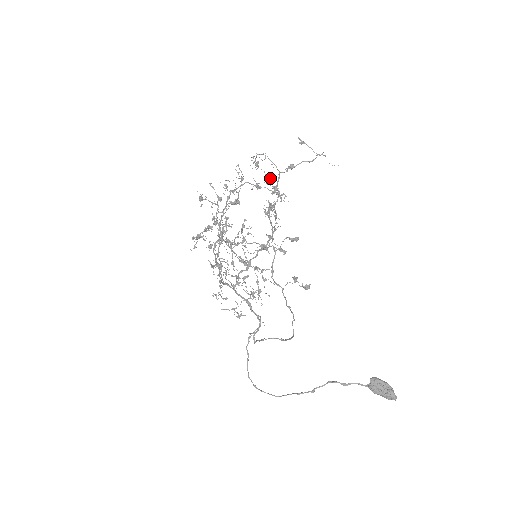
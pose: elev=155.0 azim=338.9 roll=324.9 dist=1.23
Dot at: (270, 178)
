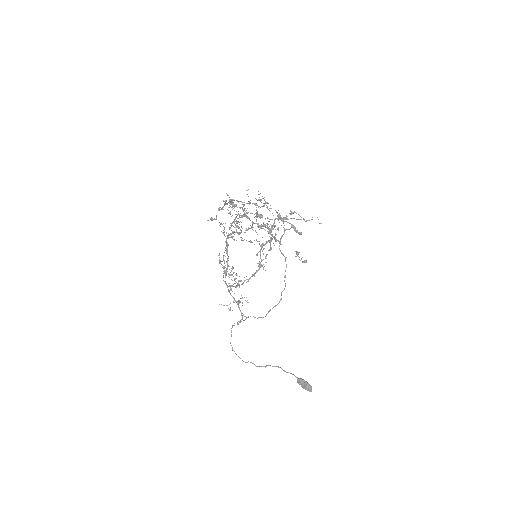
Dot at: occluded
